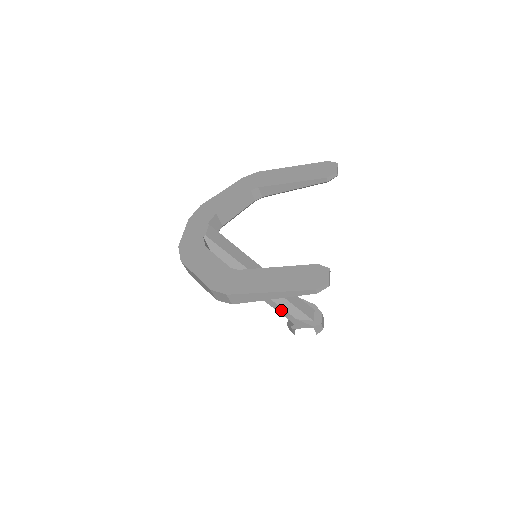
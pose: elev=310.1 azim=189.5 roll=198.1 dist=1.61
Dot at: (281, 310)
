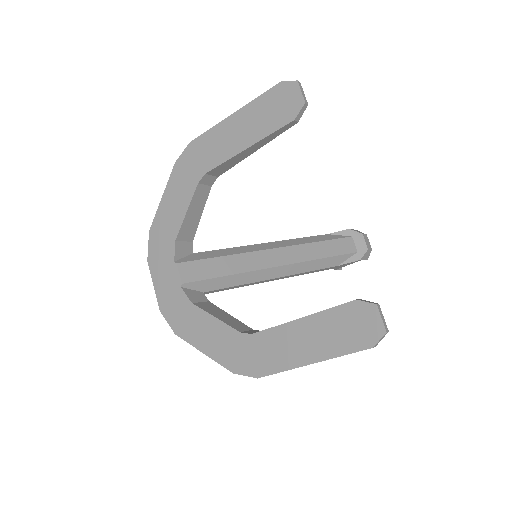
Dot at: (316, 271)
